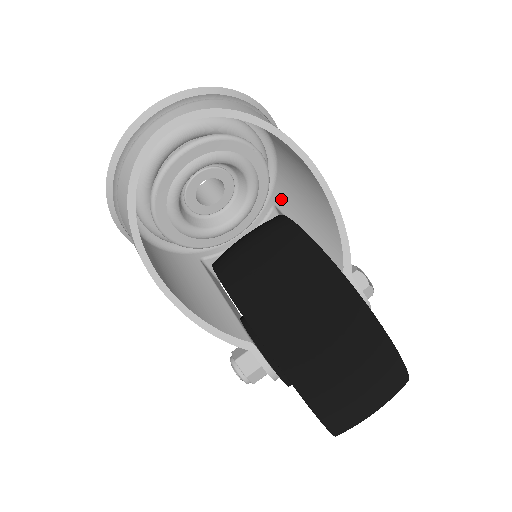
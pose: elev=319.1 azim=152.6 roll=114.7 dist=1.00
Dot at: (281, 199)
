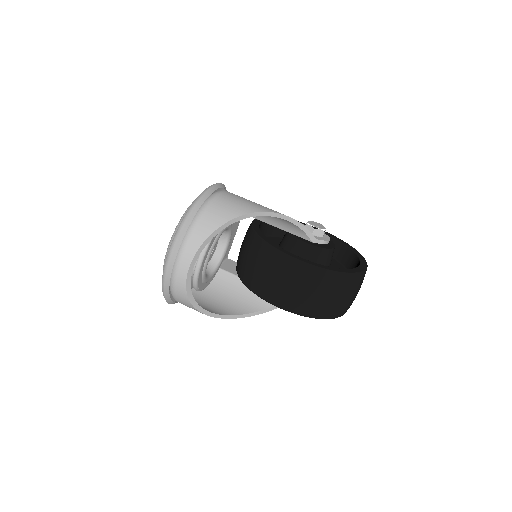
Dot at: occluded
